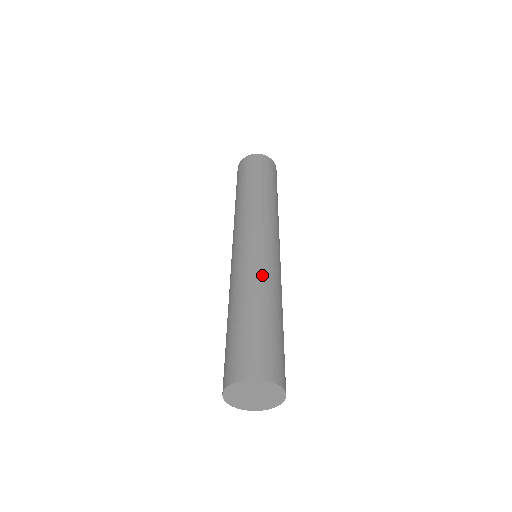
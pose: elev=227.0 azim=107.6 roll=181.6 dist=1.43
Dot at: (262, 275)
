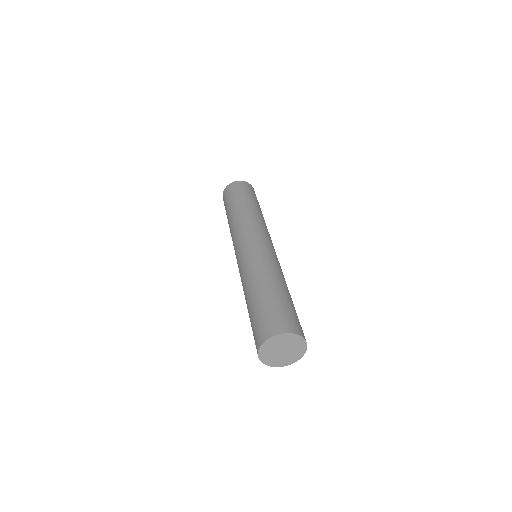
Dot at: (268, 264)
